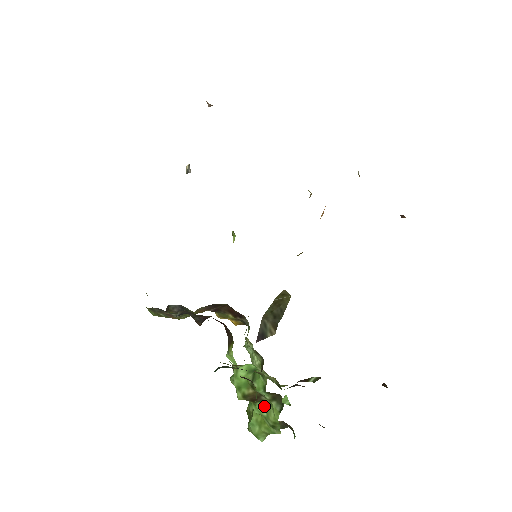
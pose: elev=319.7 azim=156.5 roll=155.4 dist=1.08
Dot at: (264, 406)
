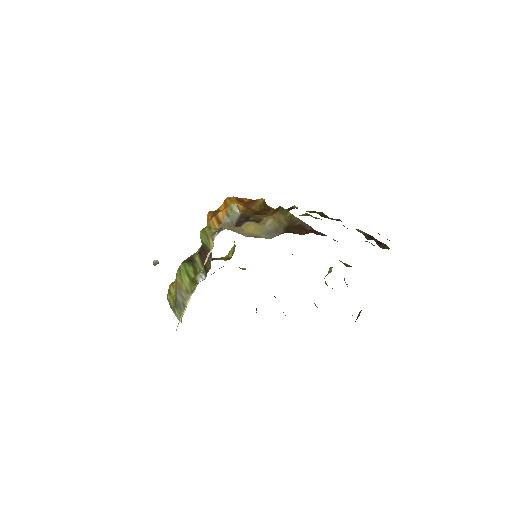
Dot at: occluded
